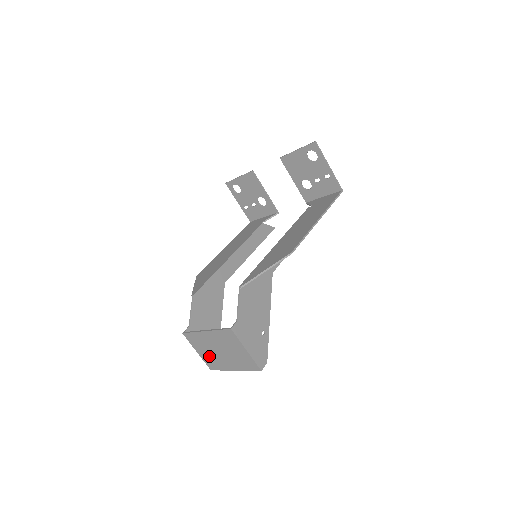
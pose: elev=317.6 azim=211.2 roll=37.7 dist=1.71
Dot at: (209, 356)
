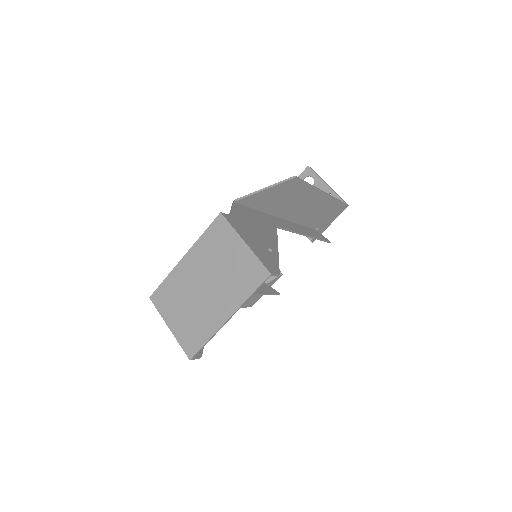
Dot at: (188, 319)
